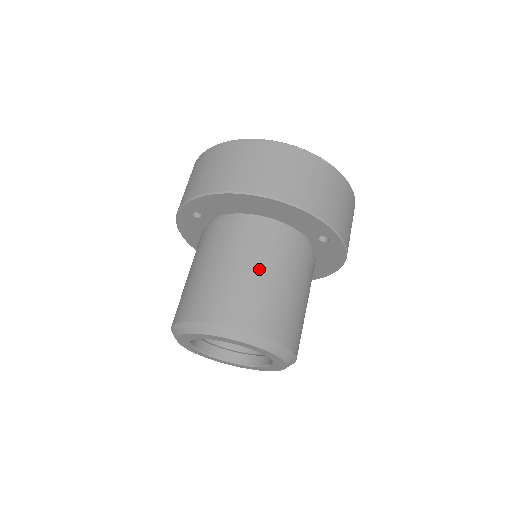
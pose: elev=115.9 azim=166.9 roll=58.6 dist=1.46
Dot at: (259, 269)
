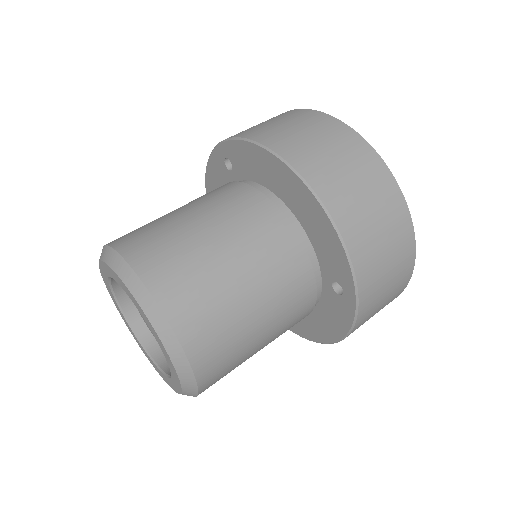
Dot at: (235, 256)
